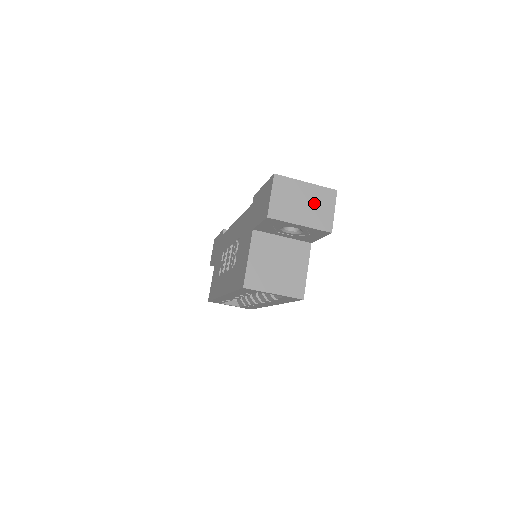
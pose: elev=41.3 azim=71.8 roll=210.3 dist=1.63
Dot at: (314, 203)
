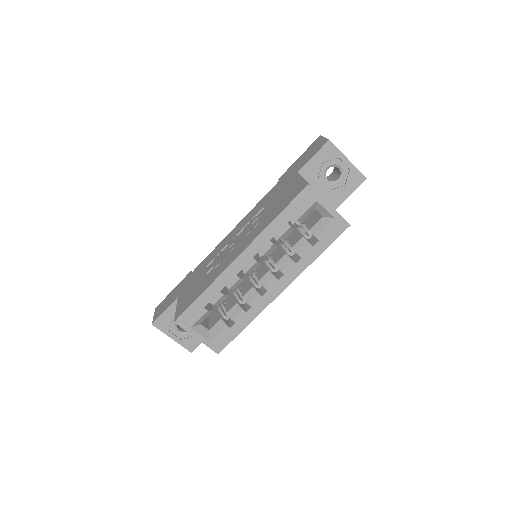
Dot at: occluded
